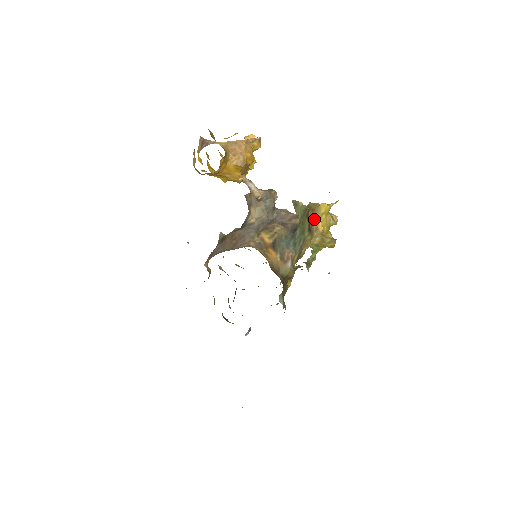
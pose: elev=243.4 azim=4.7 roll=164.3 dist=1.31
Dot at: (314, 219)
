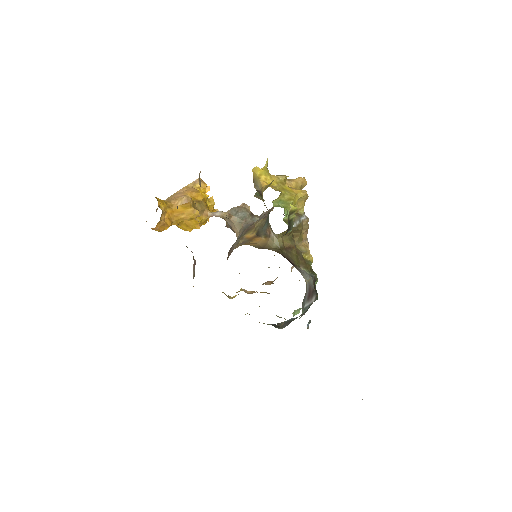
Dot at: (257, 185)
